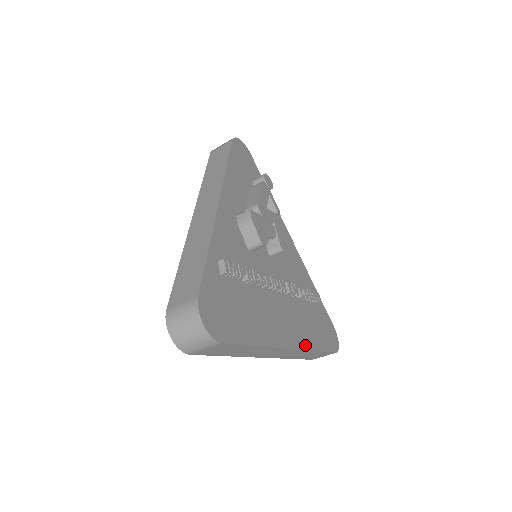
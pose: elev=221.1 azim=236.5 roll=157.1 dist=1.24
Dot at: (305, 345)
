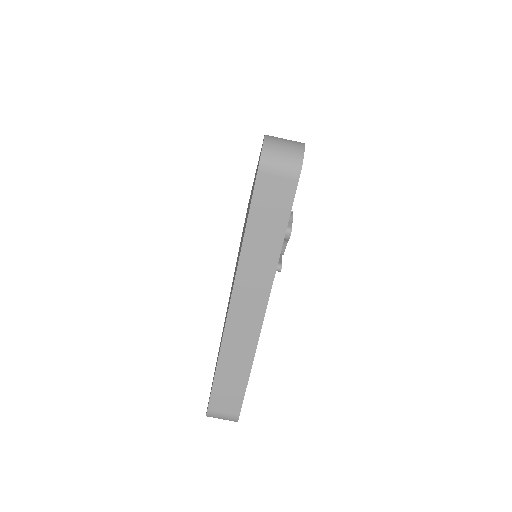
Dot at: (257, 341)
